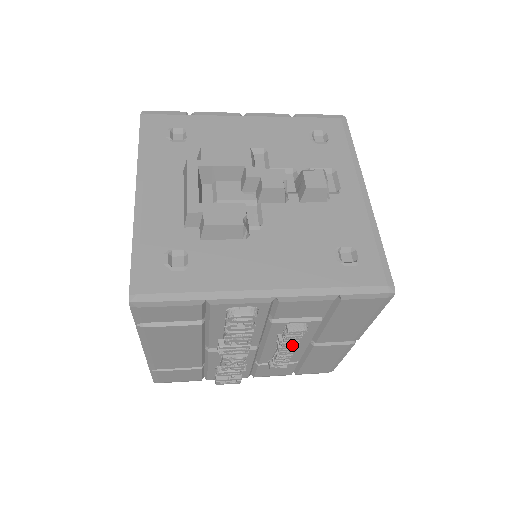
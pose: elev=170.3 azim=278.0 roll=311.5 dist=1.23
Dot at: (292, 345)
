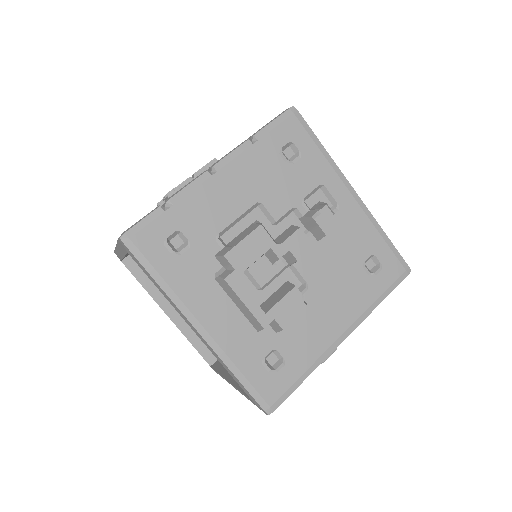
Dot at: occluded
